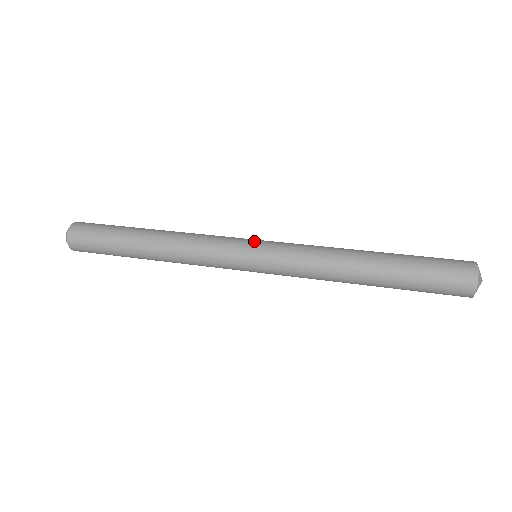
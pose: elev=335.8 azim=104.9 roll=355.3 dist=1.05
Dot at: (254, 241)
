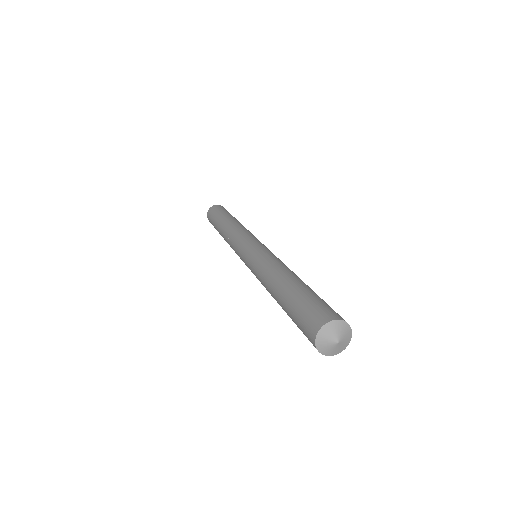
Dot at: occluded
